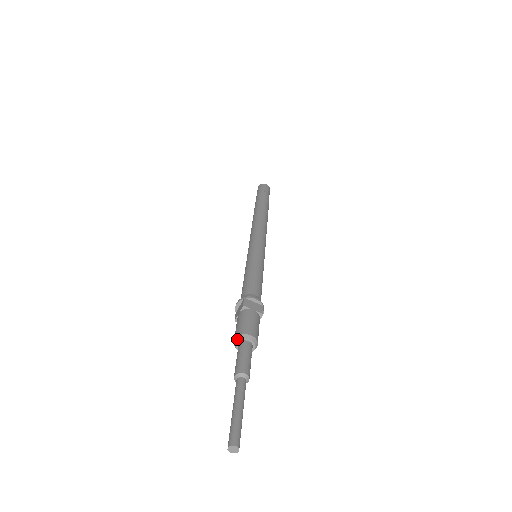
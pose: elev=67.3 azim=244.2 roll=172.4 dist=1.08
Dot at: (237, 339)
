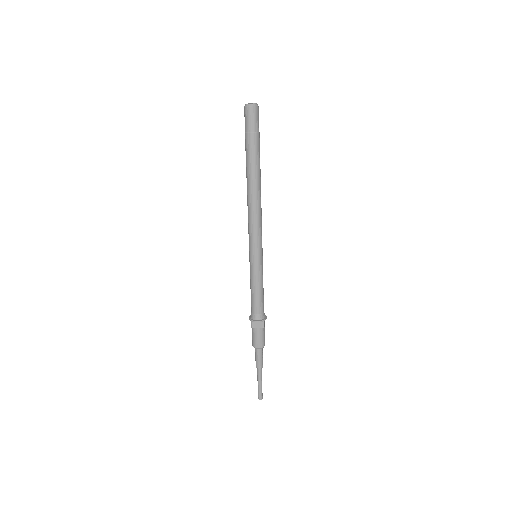
Dot at: occluded
